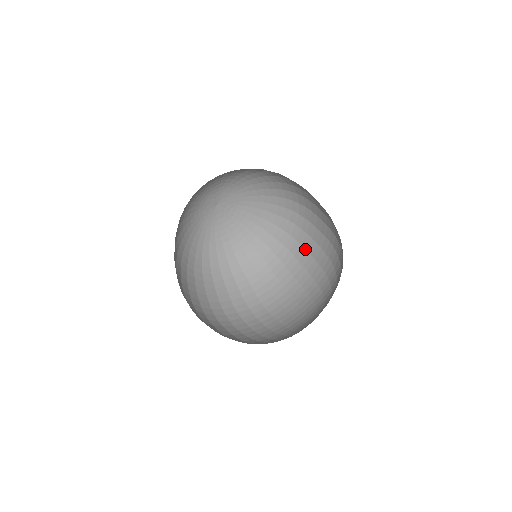
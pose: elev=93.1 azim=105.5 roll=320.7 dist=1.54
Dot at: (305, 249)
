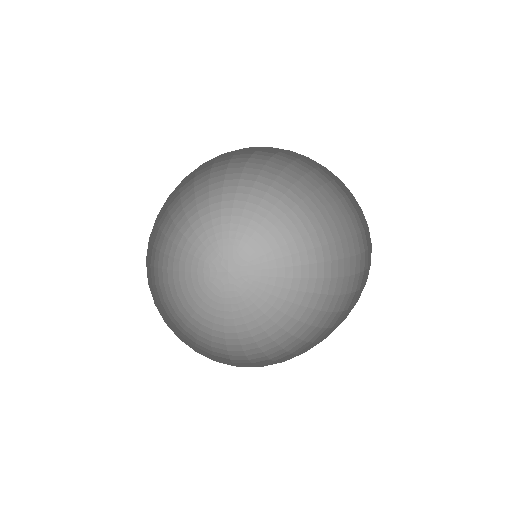
Dot at: (331, 312)
